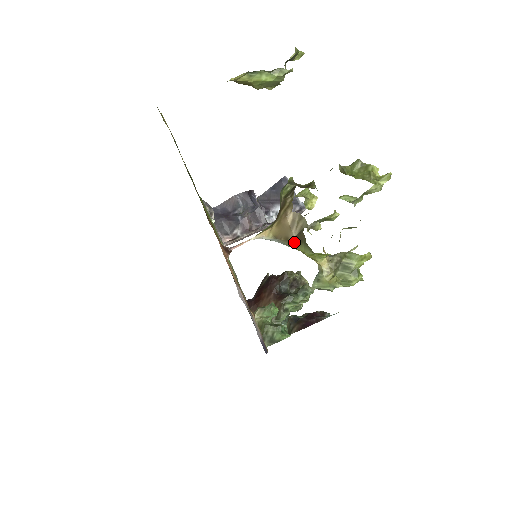
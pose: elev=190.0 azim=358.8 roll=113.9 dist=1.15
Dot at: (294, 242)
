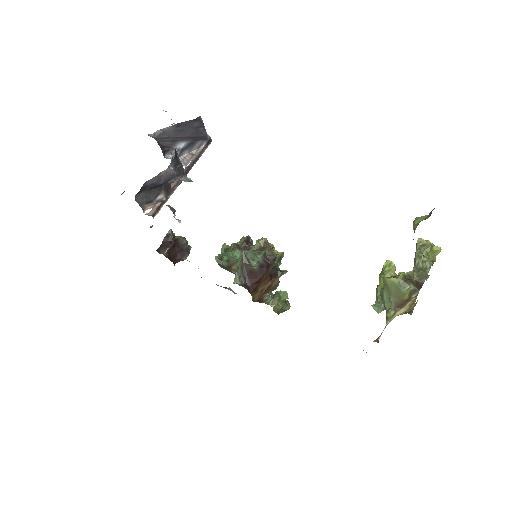
Dot at: (402, 314)
